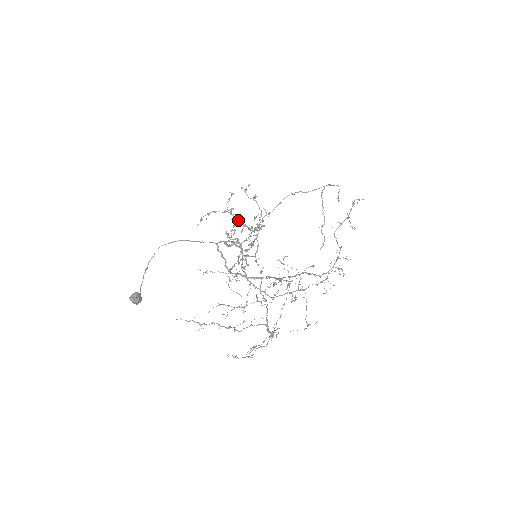
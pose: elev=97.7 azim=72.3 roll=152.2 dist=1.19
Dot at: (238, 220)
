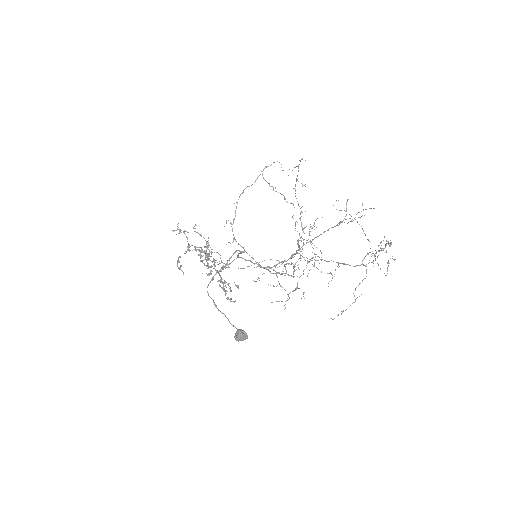
Dot at: (200, 252)
